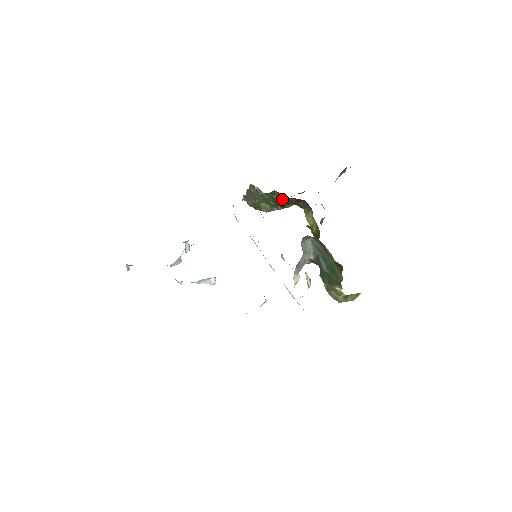
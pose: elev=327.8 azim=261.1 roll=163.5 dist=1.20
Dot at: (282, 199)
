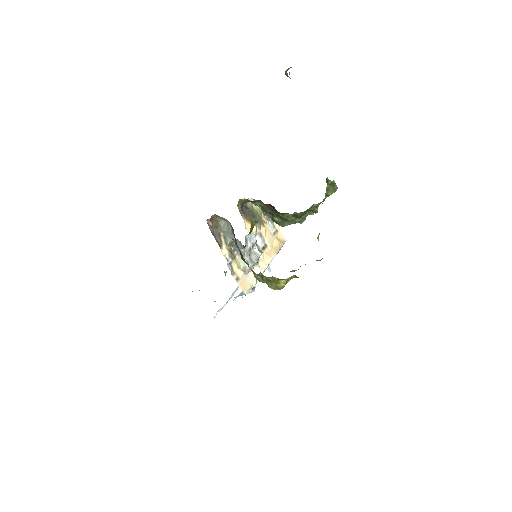
Dot at: (267, 207)
